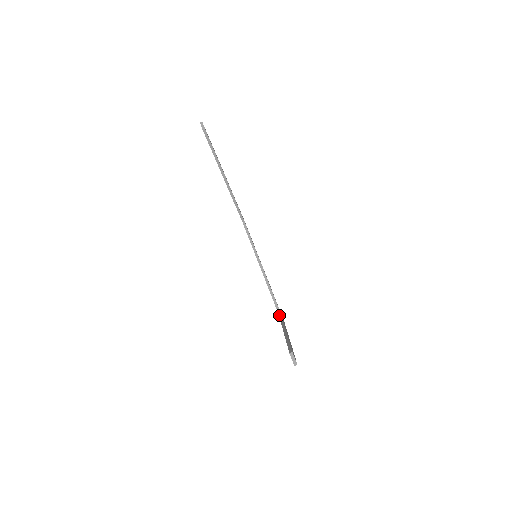
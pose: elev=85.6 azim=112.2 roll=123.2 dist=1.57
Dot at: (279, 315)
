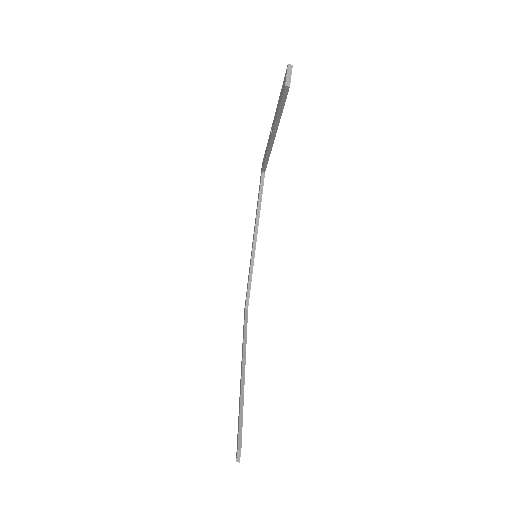
Dot at: (245, 312)
